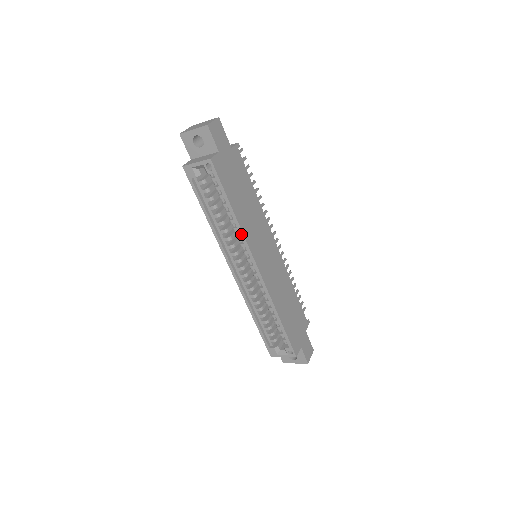
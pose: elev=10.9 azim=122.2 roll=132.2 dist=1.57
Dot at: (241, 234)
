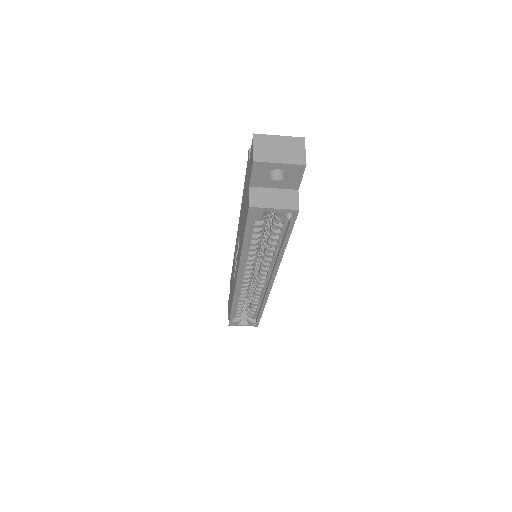
Dot at: (278, 263)
